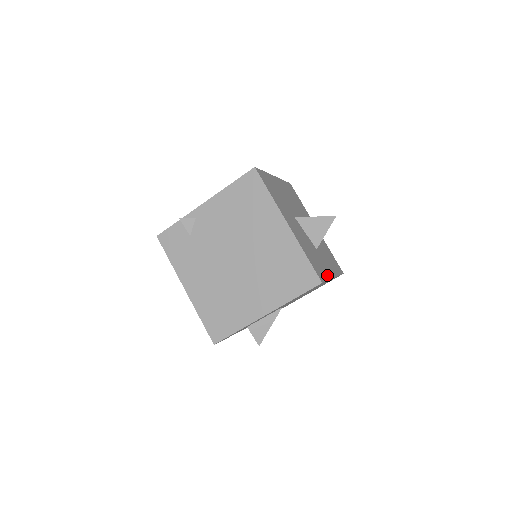
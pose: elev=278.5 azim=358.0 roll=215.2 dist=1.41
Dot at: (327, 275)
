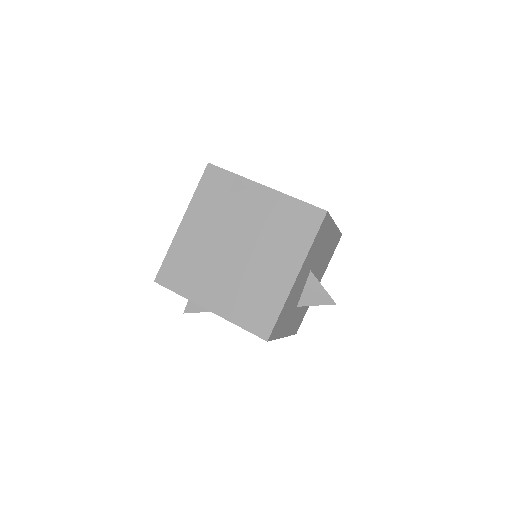
Dot at: (280, 334)
